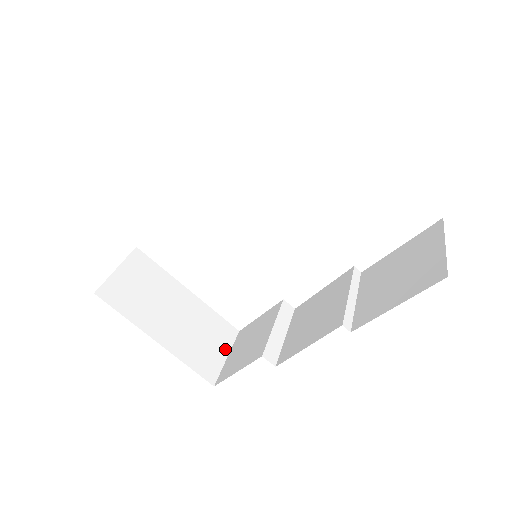
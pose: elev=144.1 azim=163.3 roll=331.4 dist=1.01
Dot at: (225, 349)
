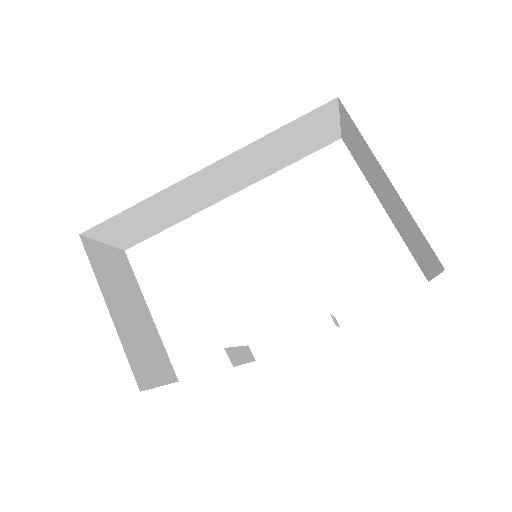
Dot at: (162, 379)
